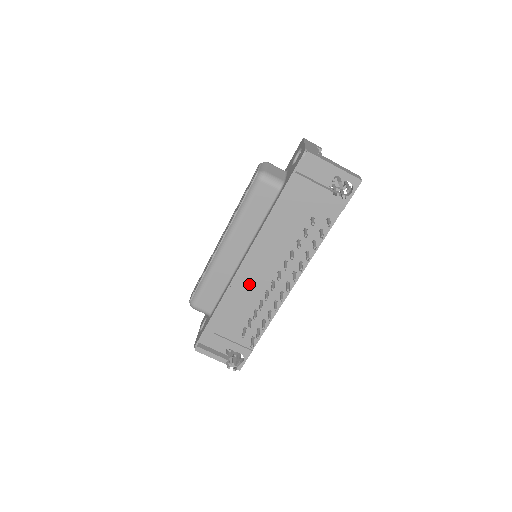
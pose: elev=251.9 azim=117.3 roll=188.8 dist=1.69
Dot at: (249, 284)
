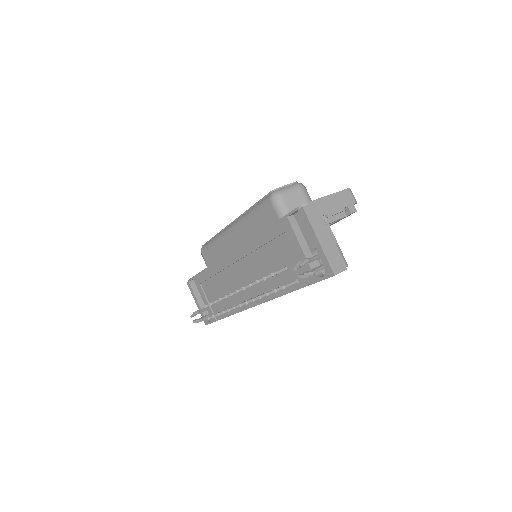
Dot at: (230, 273)
